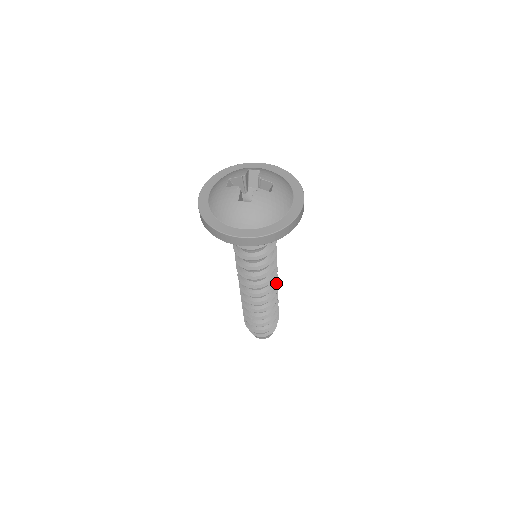
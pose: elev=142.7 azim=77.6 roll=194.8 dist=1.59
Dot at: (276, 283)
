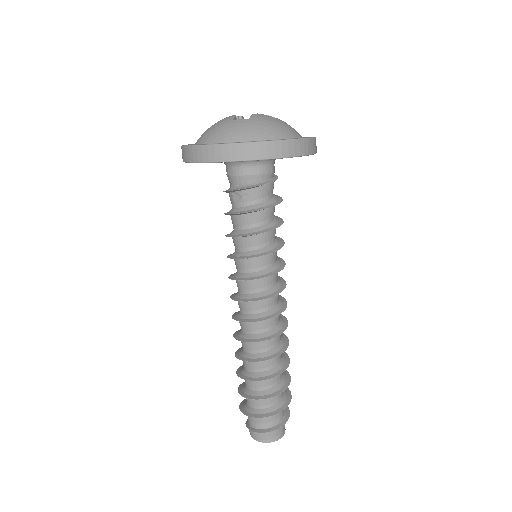
Dot at: (285, 307)
